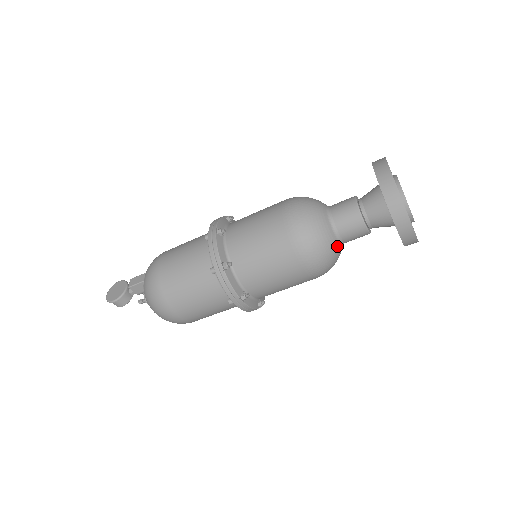
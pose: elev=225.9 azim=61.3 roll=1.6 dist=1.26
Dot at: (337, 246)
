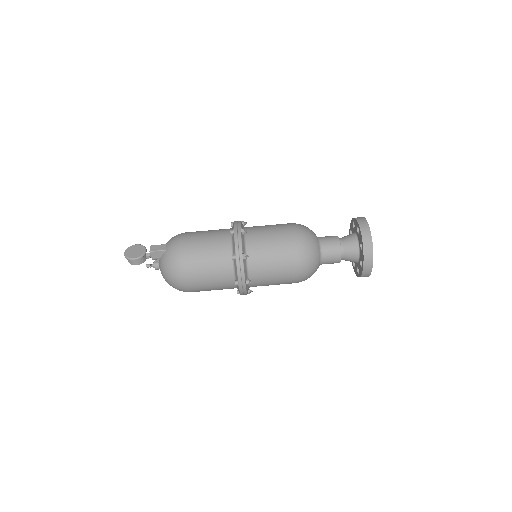
Dot at: (319, 265)
